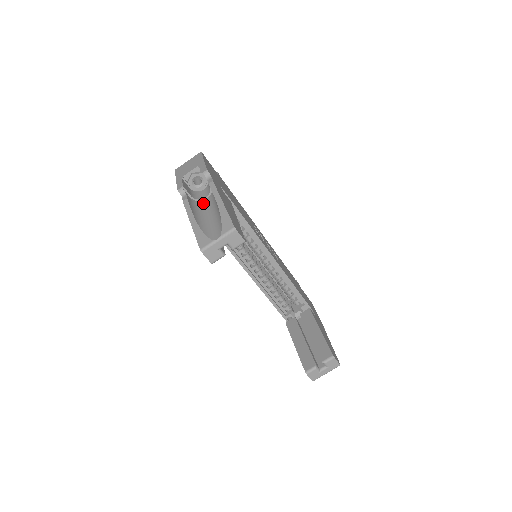
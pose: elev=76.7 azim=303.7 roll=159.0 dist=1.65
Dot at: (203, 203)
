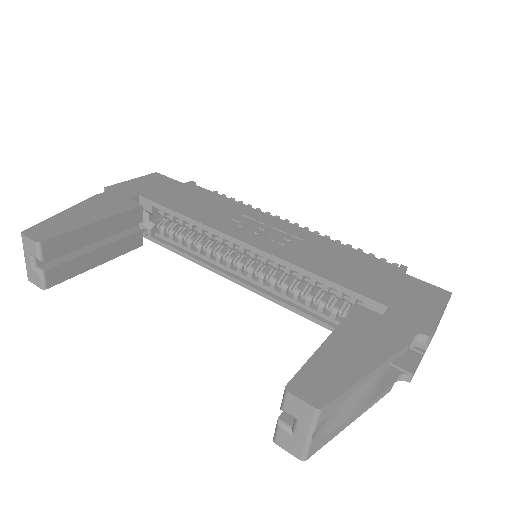
Dot at: occluded
